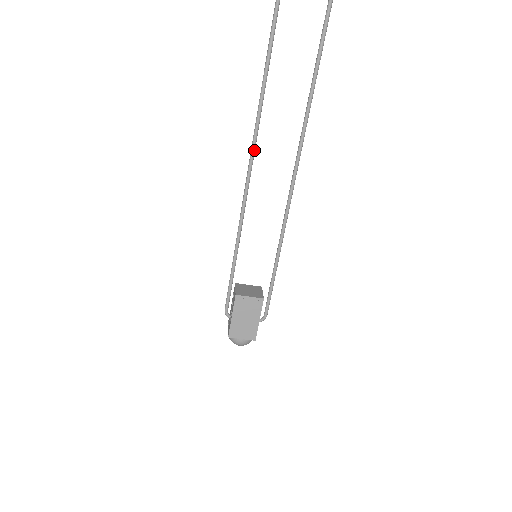
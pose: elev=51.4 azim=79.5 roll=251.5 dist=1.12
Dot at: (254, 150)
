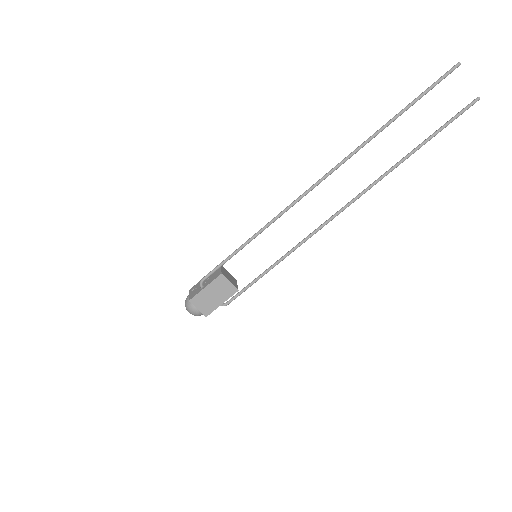
Dot at: (318, 184)
